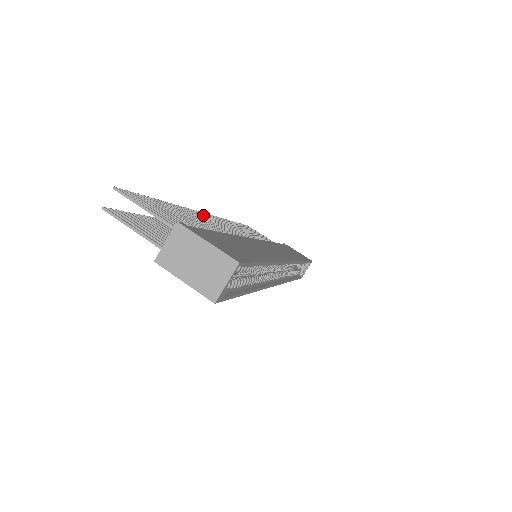
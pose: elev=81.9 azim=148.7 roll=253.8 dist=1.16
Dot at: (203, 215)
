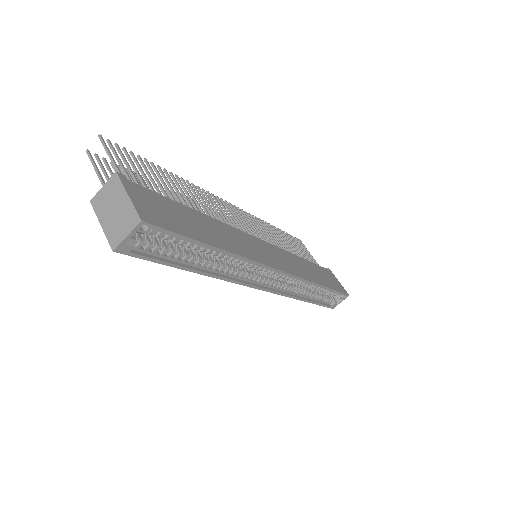
Dot at: (220, 201)
